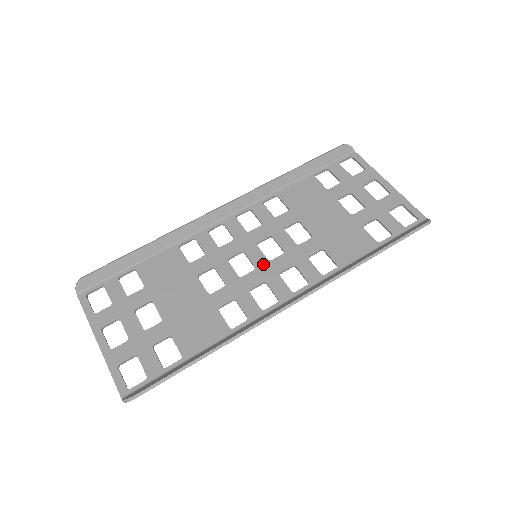
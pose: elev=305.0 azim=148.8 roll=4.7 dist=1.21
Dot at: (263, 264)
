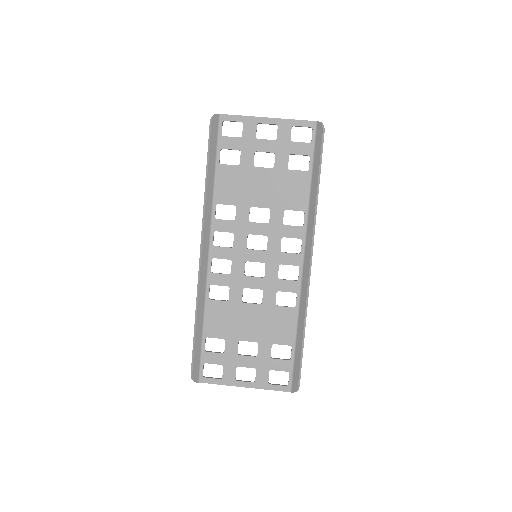
Dot at: (266, 256)
